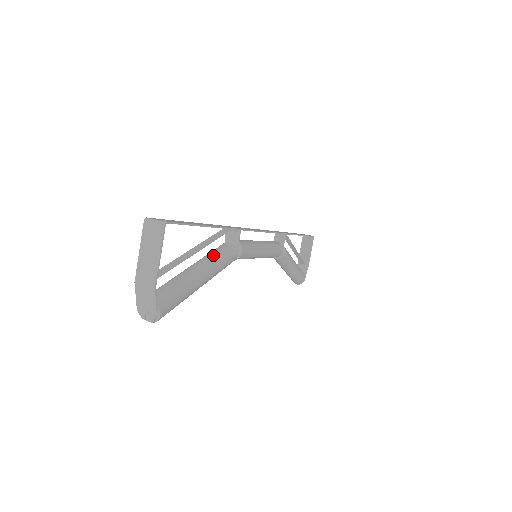
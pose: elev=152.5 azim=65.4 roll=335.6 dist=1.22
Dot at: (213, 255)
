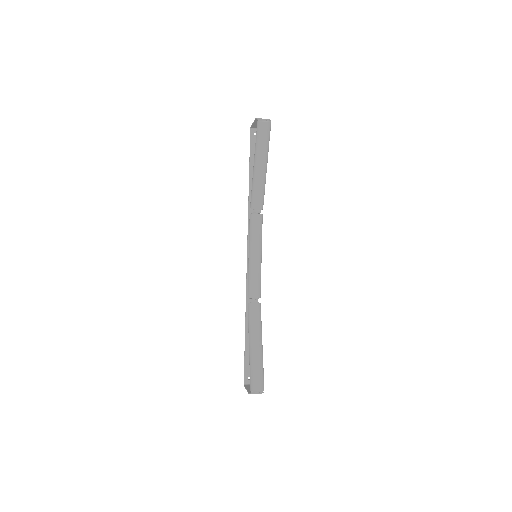
Dot at: occluded
